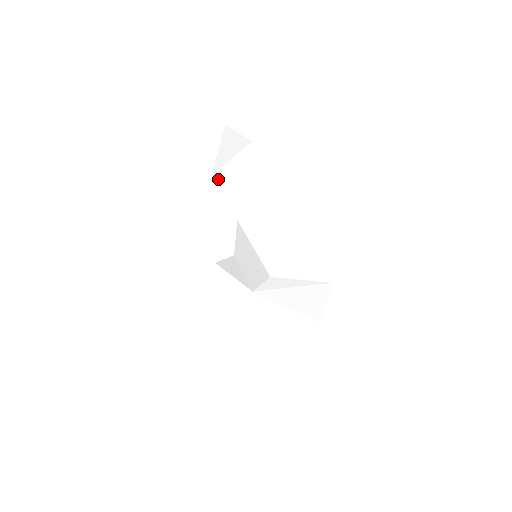
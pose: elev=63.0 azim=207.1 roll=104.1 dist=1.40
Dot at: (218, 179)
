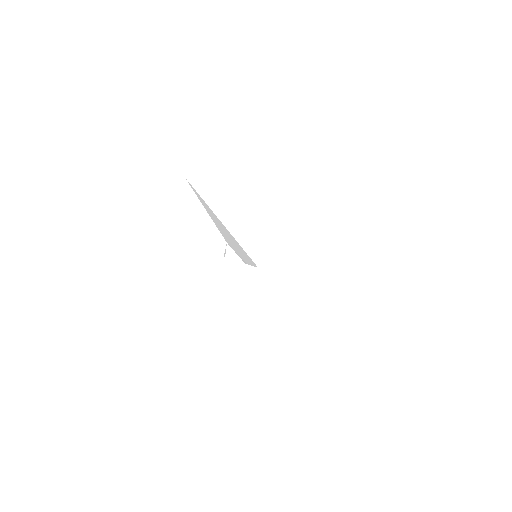
Dot at: (181, 281)
